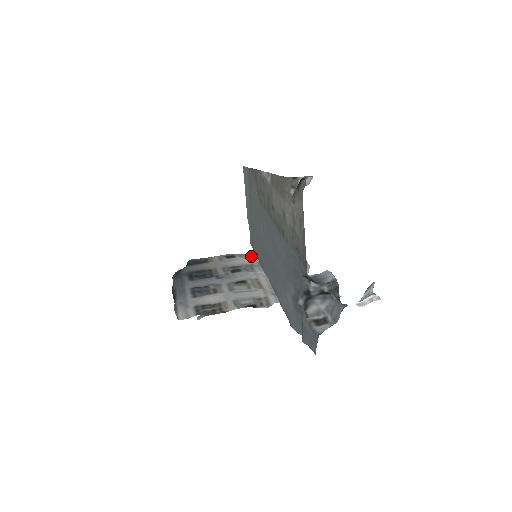
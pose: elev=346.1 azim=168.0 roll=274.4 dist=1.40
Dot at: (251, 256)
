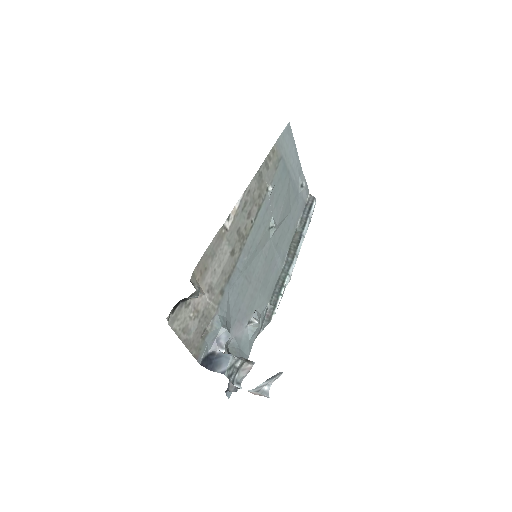
Dot at: occluded
